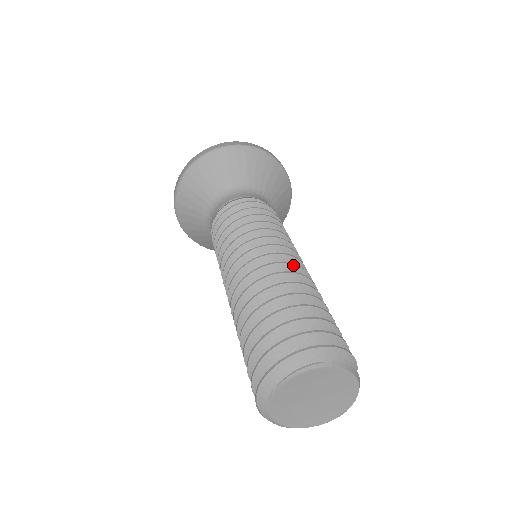
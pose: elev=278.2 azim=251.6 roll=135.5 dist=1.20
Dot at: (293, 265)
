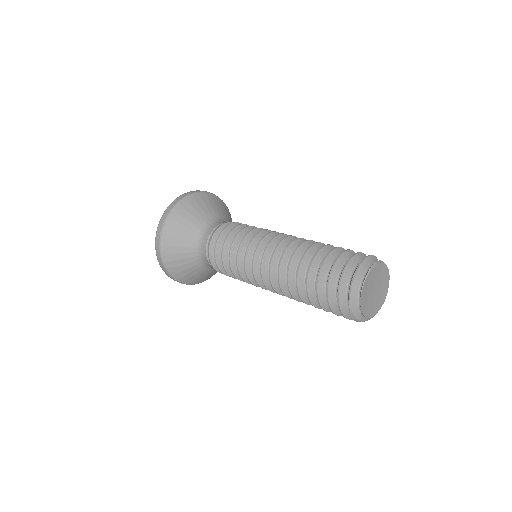
Dot at: (304, 239)
